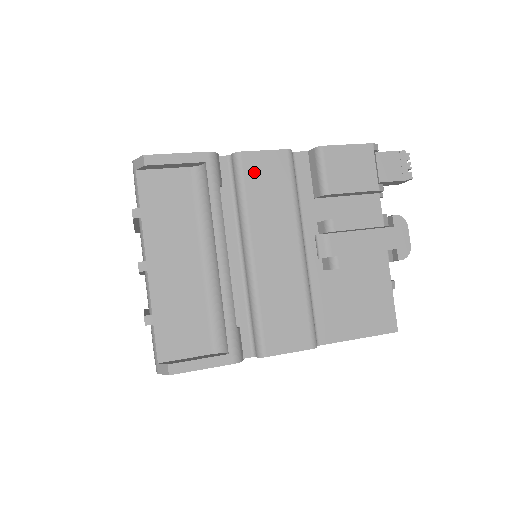
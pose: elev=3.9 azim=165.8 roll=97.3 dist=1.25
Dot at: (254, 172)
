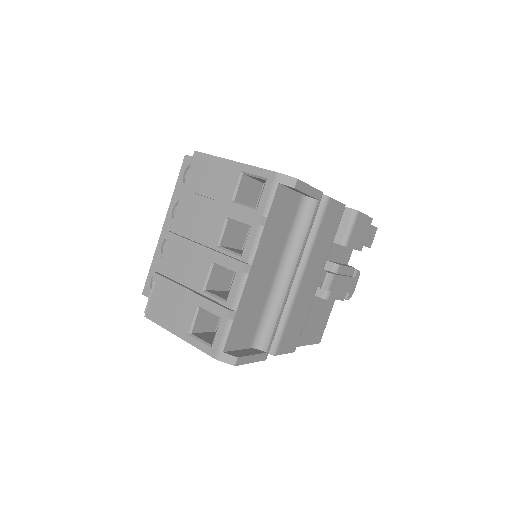
Dot at: (328, 216)
